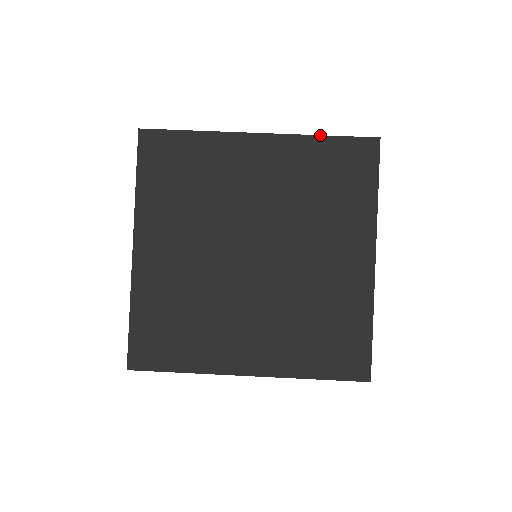
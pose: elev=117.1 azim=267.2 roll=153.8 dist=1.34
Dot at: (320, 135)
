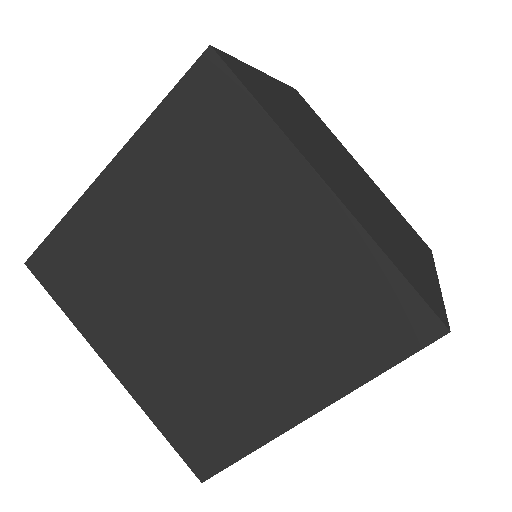
Dot at: (390, 259)
